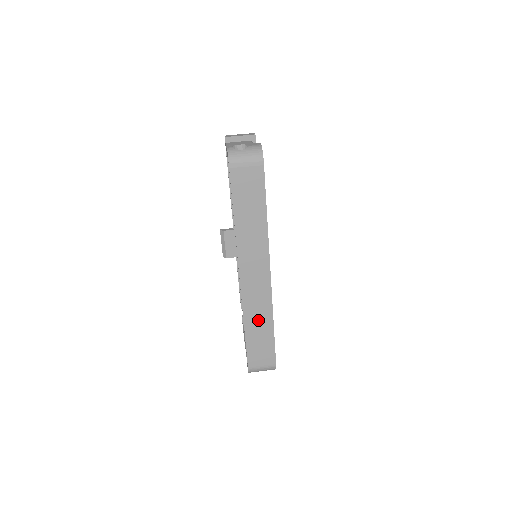
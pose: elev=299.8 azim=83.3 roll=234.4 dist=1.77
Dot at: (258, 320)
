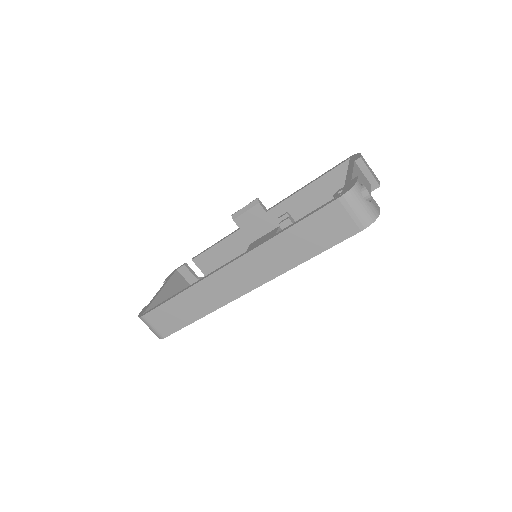
Dot at: (196, 302)
